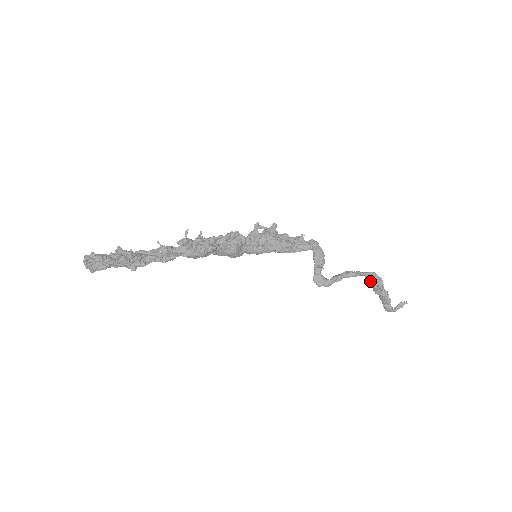
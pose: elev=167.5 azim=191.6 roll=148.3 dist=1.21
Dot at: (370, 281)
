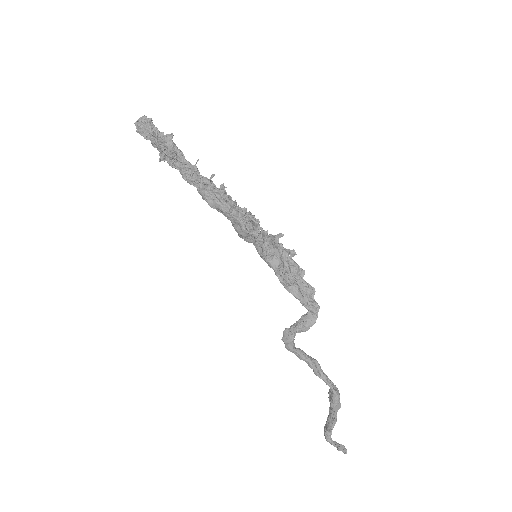
Dot at: (330, 395)
